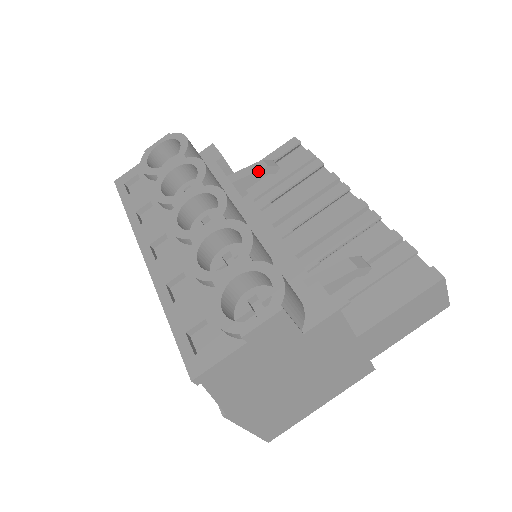
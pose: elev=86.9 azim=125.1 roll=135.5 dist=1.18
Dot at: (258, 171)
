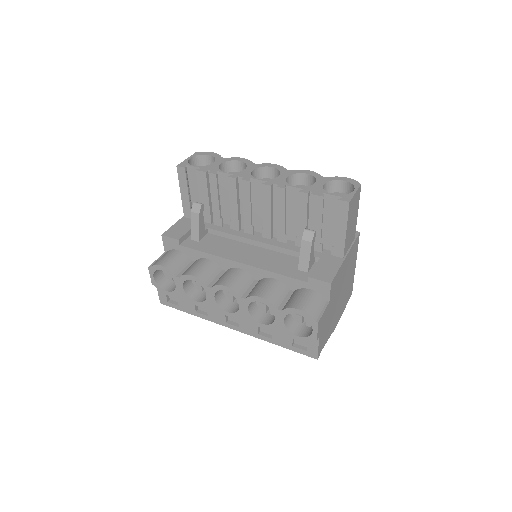
Dot at: (199, 221)
